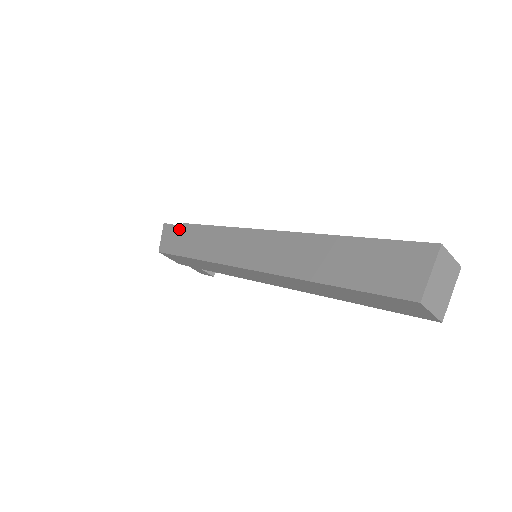
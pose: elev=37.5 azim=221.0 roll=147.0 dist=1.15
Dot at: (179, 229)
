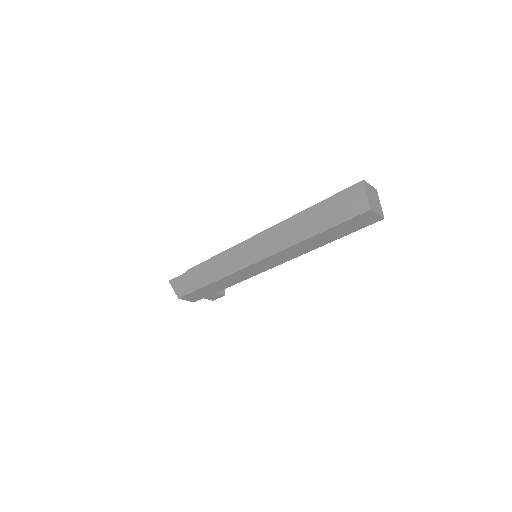
Dot at: (186, 275)
